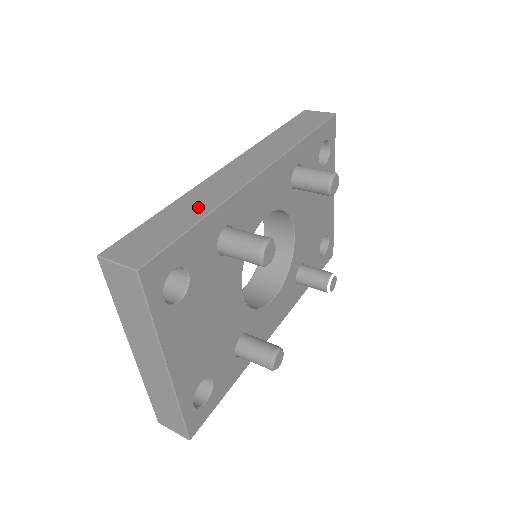
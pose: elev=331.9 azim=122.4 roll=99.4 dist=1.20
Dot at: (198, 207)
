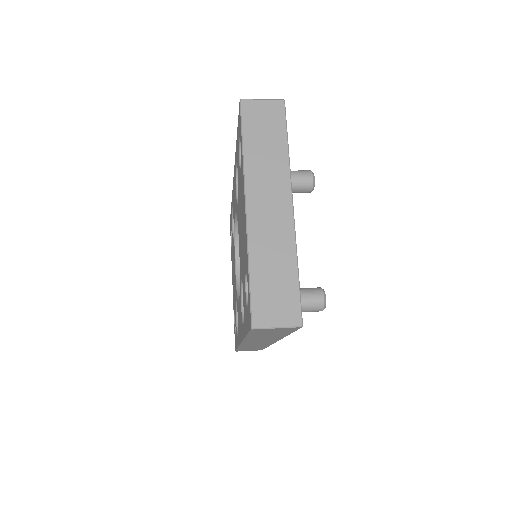
Dot at: occluded
